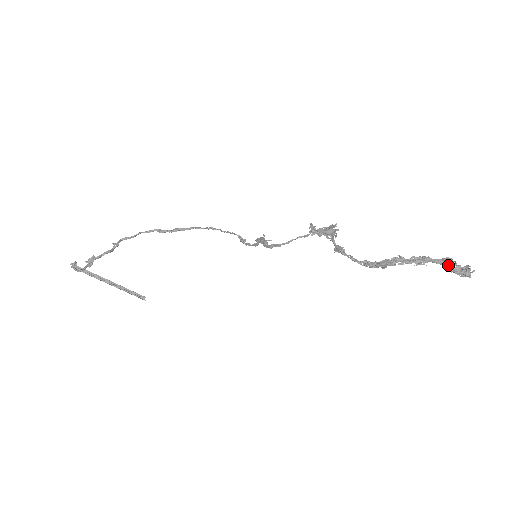
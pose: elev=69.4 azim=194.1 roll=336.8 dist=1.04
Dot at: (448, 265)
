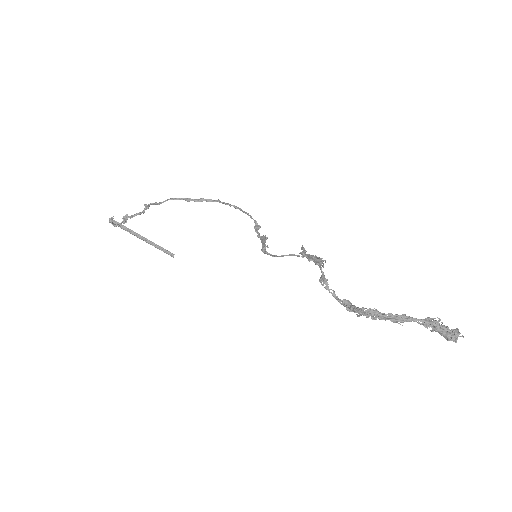
Dot at: (432, 326)
